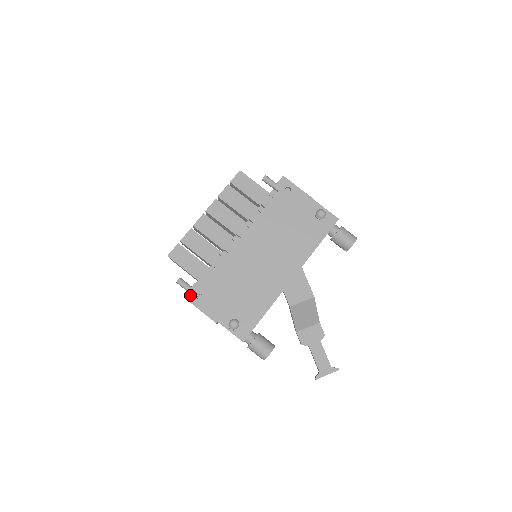
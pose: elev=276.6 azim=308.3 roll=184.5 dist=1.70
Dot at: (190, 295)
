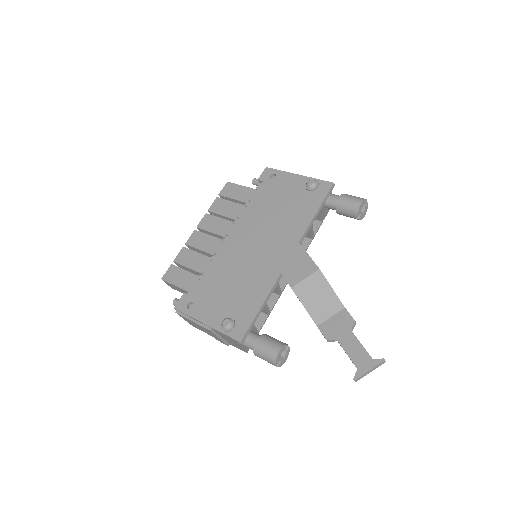
Dot at: (179, 306)
